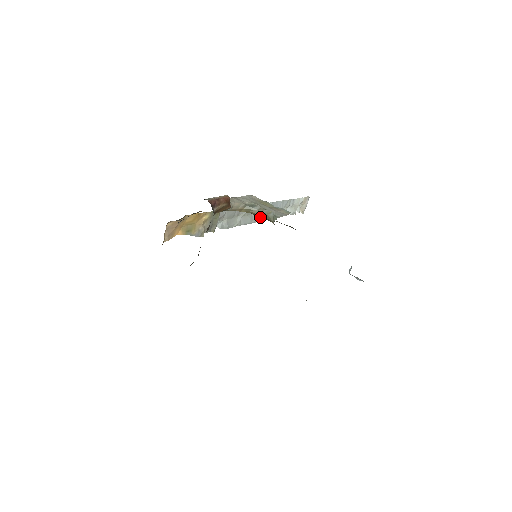
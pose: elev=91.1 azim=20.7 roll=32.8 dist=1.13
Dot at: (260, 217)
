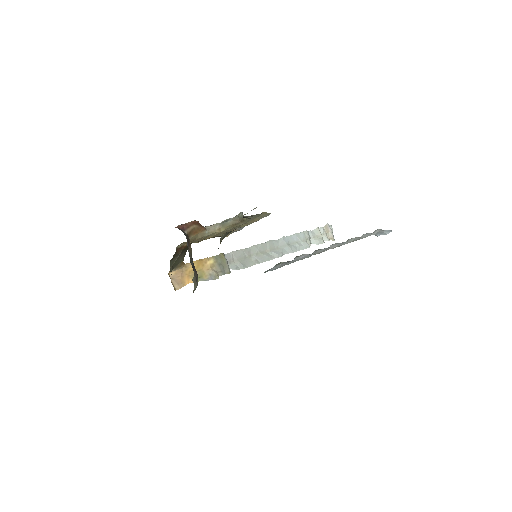
Dot at: (279, 253)
